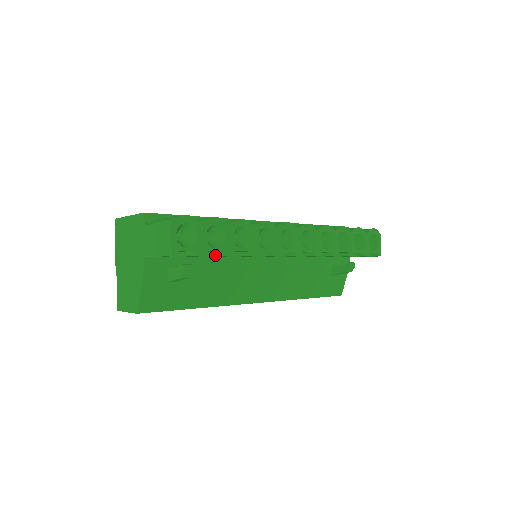
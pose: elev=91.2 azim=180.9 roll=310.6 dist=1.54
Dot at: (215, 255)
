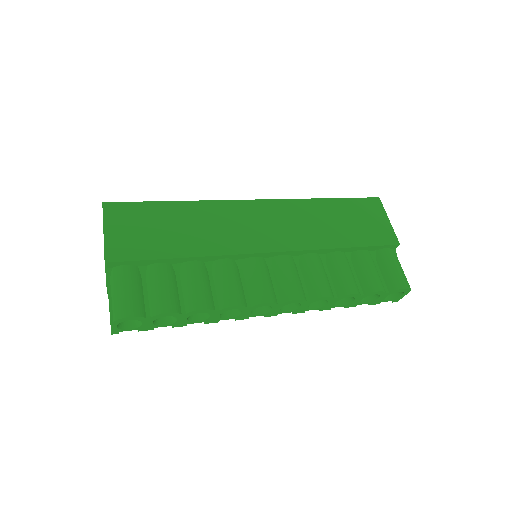
Dot at: occluded
